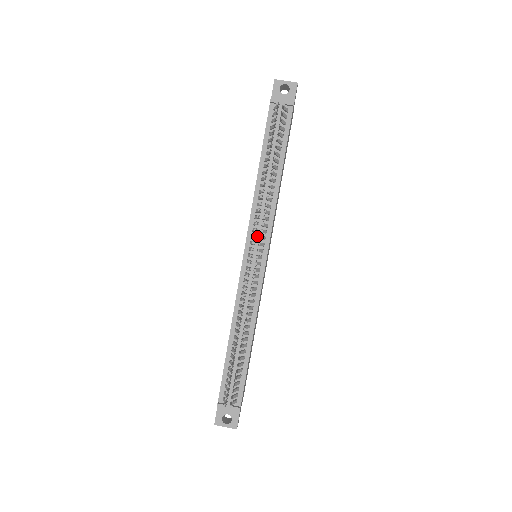
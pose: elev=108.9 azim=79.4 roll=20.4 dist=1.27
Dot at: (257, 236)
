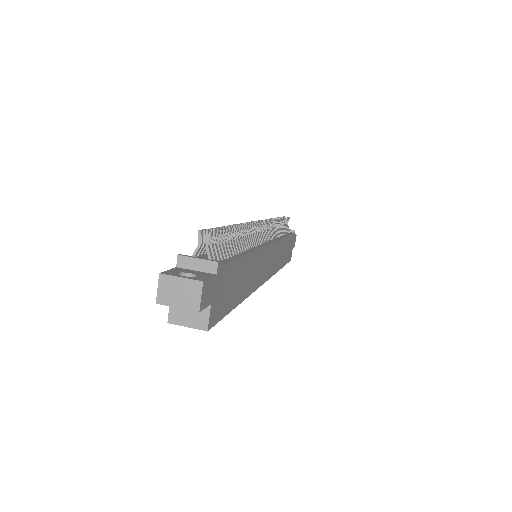
Dot at: occluded
